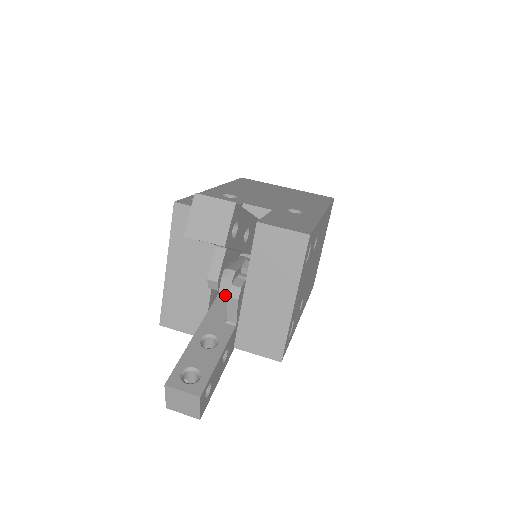
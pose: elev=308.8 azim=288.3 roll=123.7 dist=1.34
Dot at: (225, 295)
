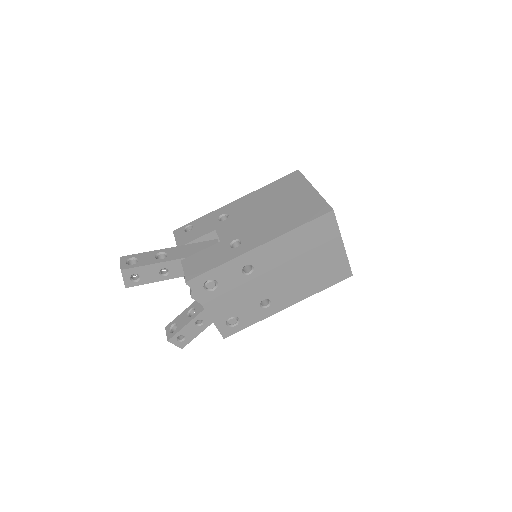
Dot at: occluded
